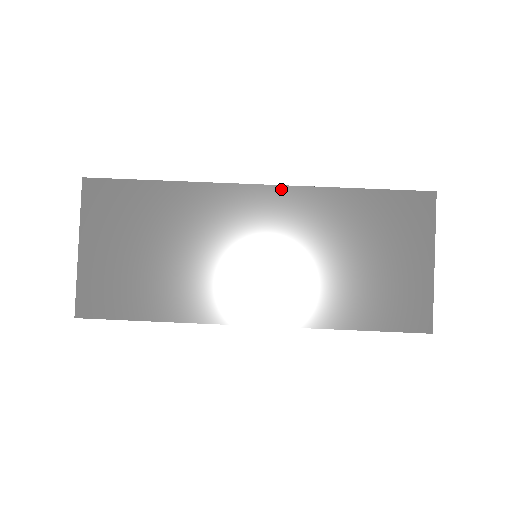
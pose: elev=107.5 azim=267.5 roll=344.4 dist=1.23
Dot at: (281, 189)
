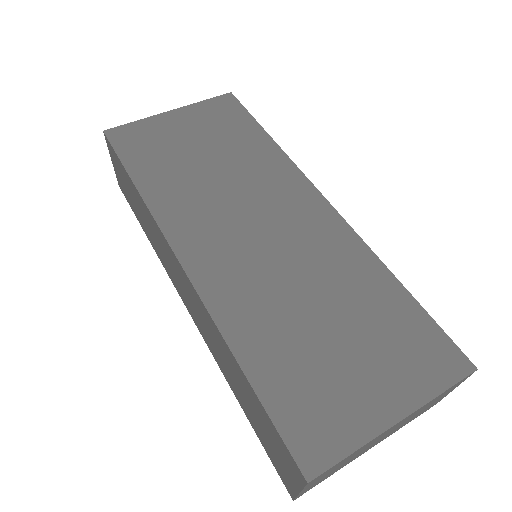
Dot at: (339, 219)
